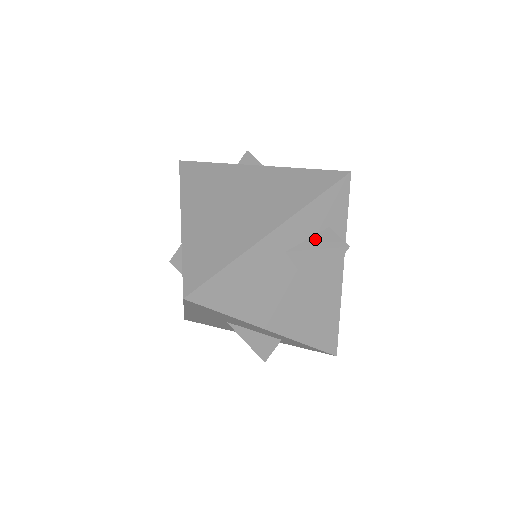
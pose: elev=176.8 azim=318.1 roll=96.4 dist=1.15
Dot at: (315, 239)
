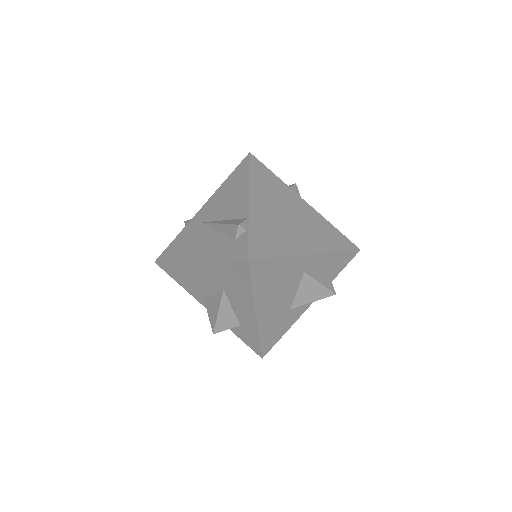
Dot at: (321, 276)
